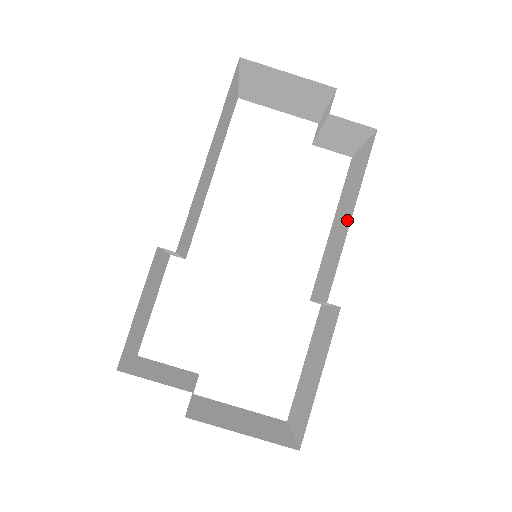
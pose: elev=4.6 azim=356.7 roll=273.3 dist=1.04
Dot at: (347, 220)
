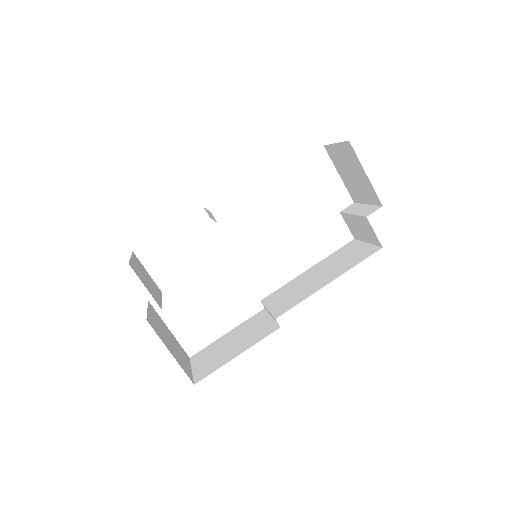
Dot at: (323, 281)
